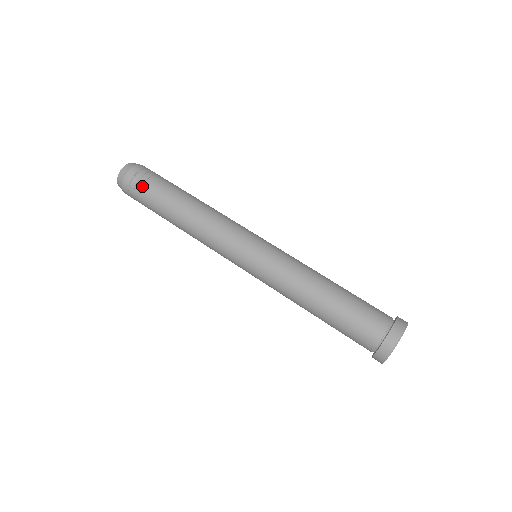
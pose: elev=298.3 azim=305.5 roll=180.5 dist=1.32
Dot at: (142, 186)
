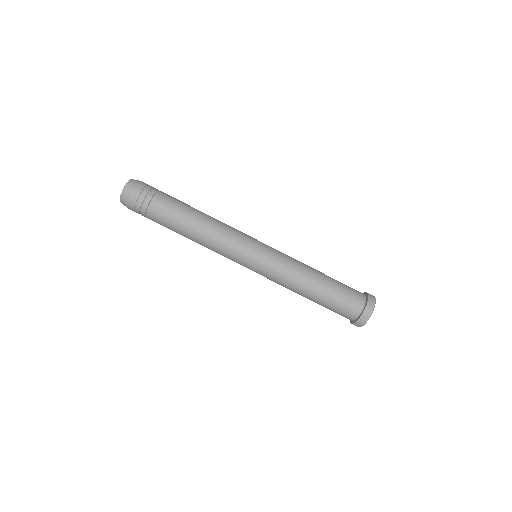
Dot at: (146, 210)
